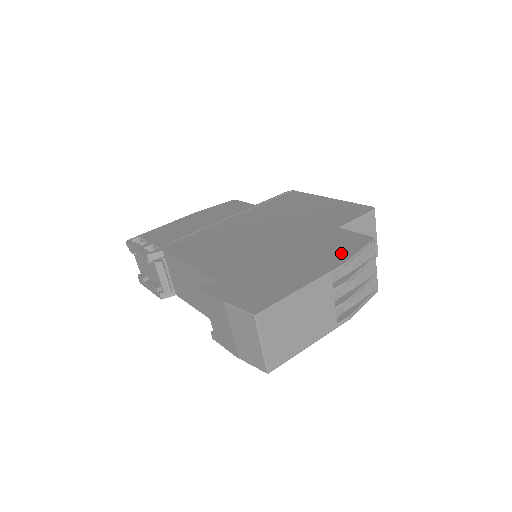
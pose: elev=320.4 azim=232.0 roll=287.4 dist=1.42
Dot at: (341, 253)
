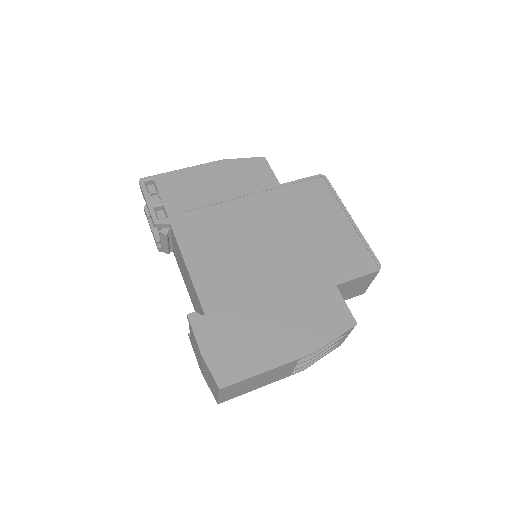
Dot at: (320, 333)
